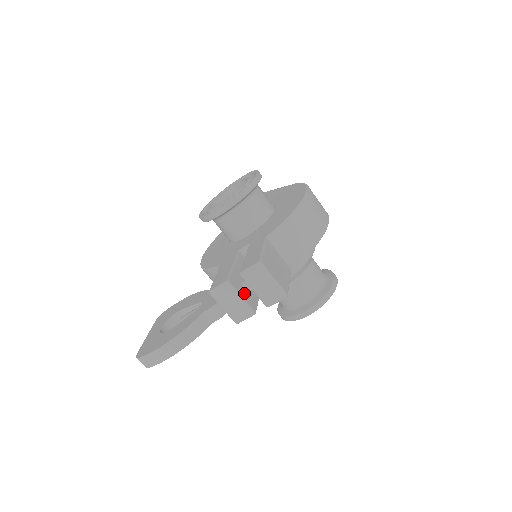
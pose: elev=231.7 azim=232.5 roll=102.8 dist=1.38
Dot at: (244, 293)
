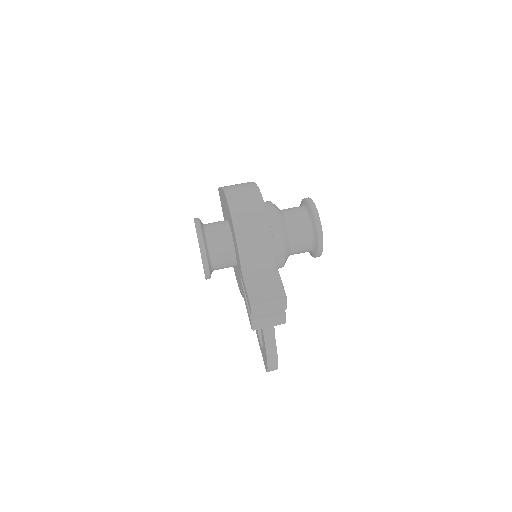
Dot at: occluded
